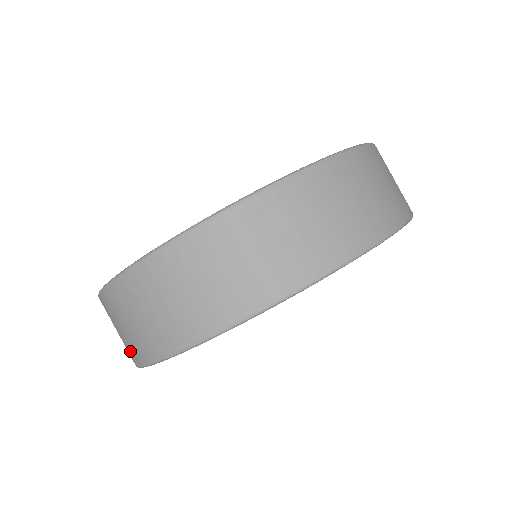
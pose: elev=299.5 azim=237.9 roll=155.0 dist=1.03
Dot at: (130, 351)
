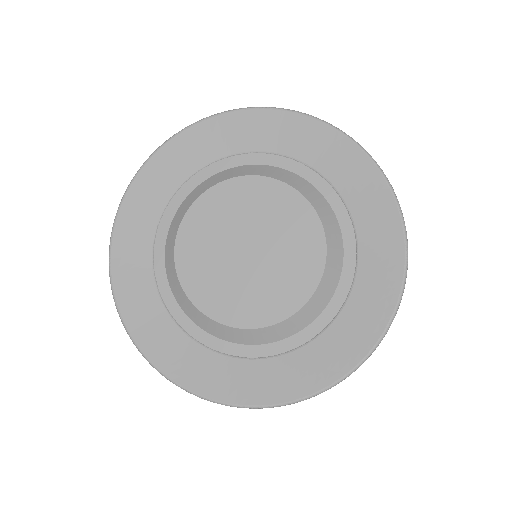
Dot at: occluded
